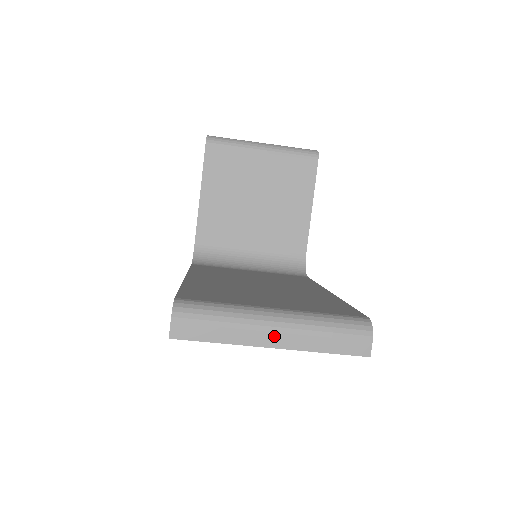
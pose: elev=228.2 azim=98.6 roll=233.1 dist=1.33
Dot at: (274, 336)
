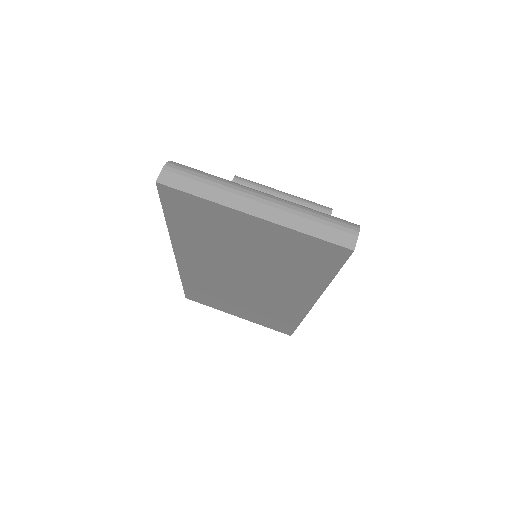
Dot at: (258, 206)
